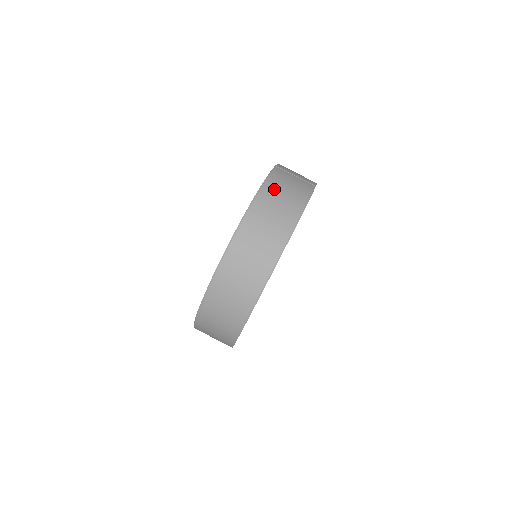
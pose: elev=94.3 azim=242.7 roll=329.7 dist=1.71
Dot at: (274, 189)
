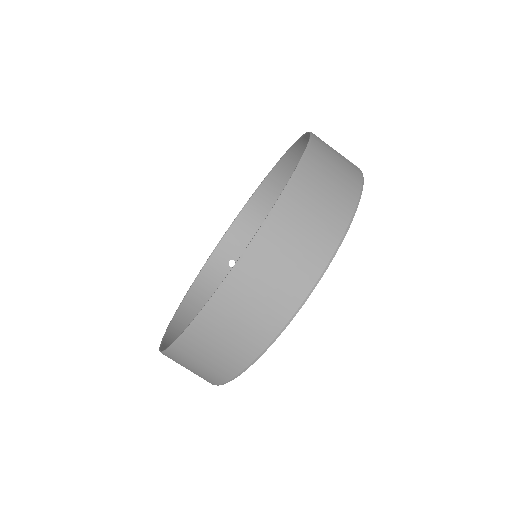
Dot at: (321, 161)
